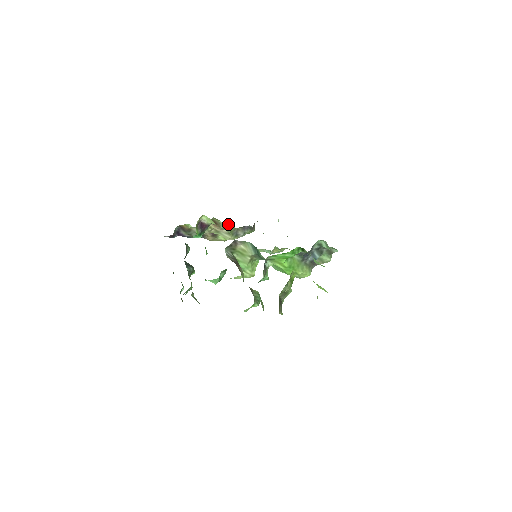
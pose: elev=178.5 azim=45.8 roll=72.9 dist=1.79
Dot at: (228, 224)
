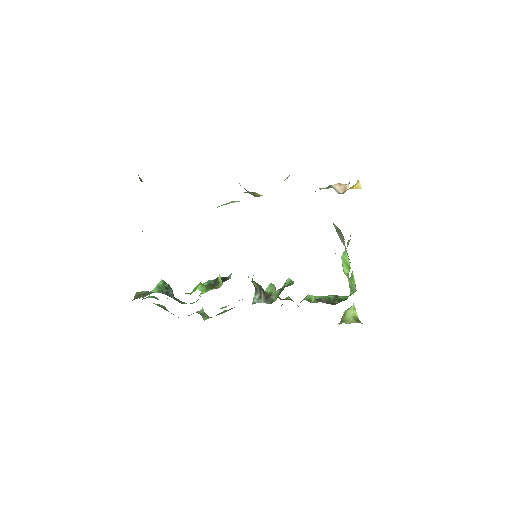
Dot at: occluded
